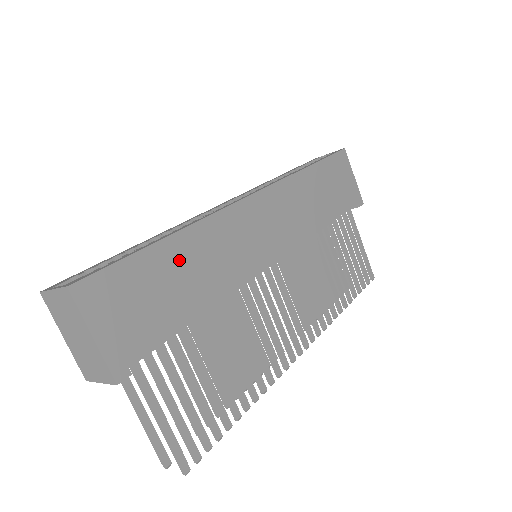
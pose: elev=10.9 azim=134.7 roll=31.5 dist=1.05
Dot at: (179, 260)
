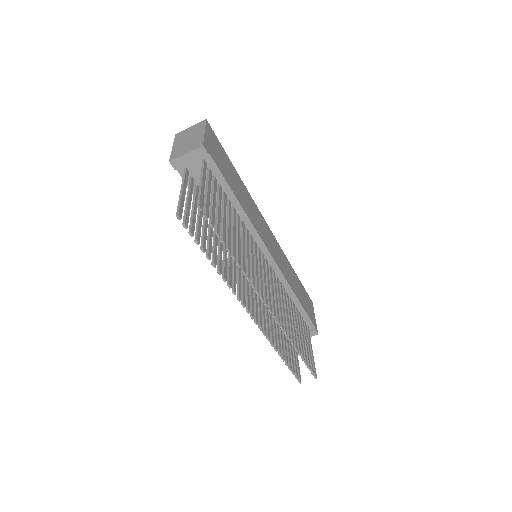
Dot at: (237, 180)
